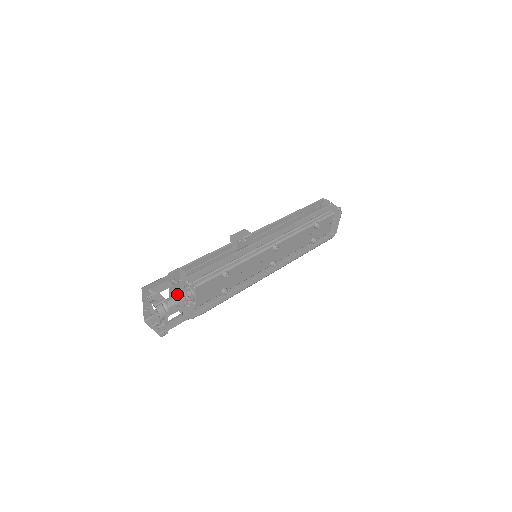
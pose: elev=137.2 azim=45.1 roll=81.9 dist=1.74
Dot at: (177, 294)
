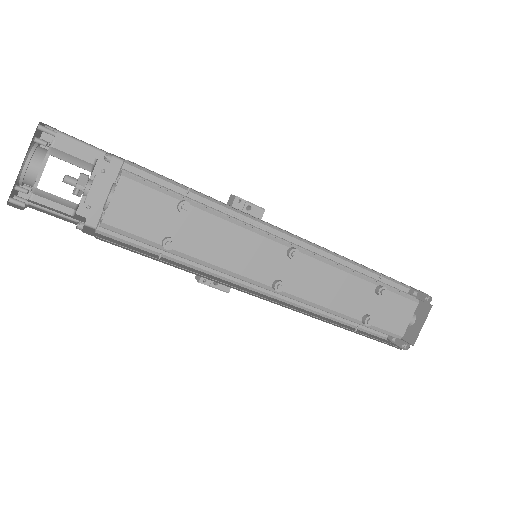
Dot at: (84, 156)
